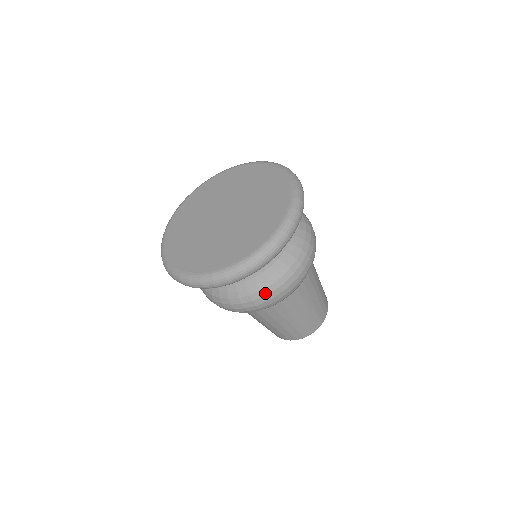
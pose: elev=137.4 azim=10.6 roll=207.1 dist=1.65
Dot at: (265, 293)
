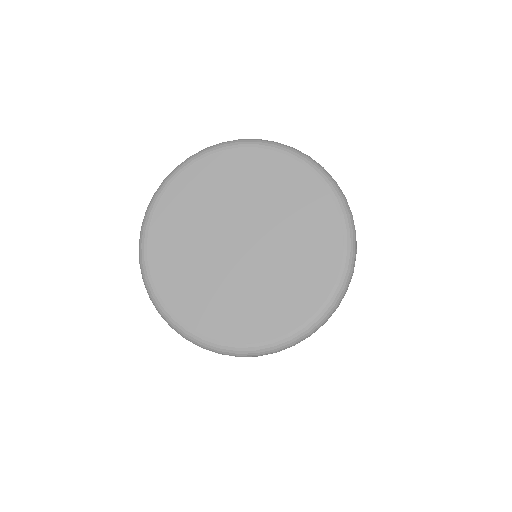
Dot at: occluded
